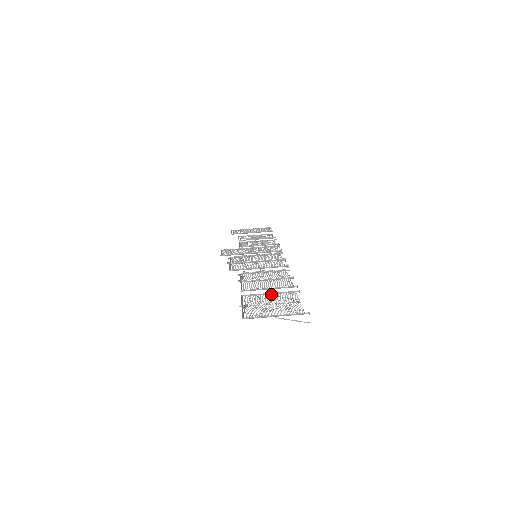
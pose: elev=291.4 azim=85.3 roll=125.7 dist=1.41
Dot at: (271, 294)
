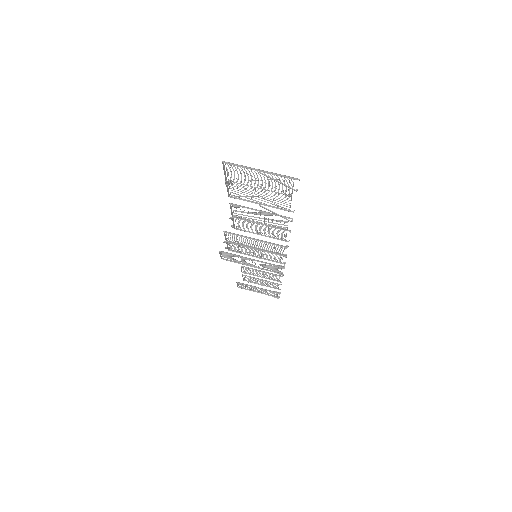
Dot at: occluded
